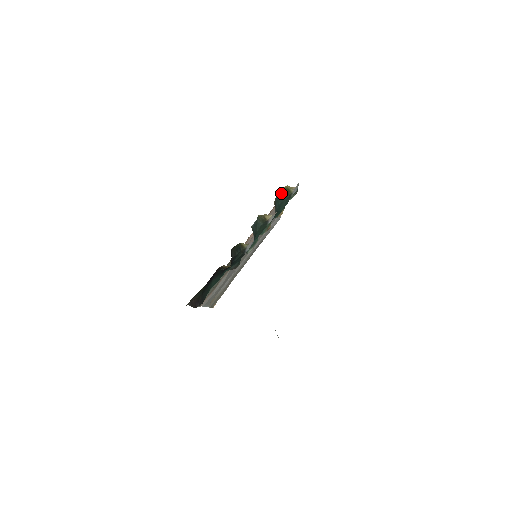
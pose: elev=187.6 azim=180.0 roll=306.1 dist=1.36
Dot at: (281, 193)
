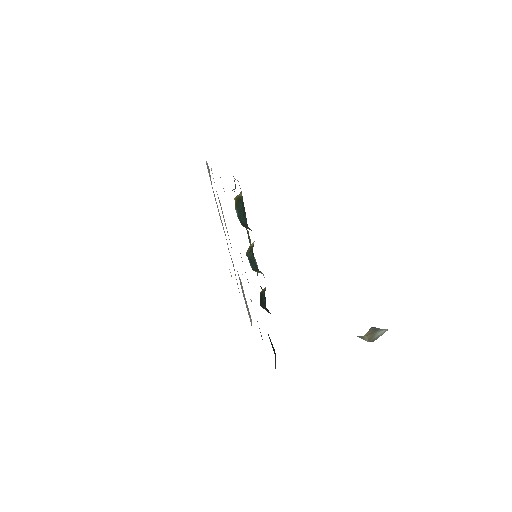
Dot at: (237, 209)
